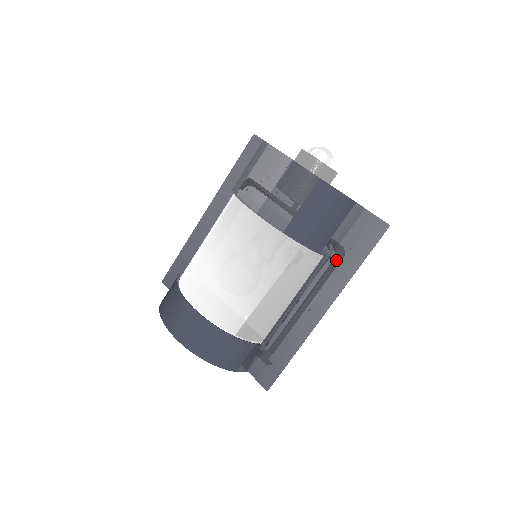
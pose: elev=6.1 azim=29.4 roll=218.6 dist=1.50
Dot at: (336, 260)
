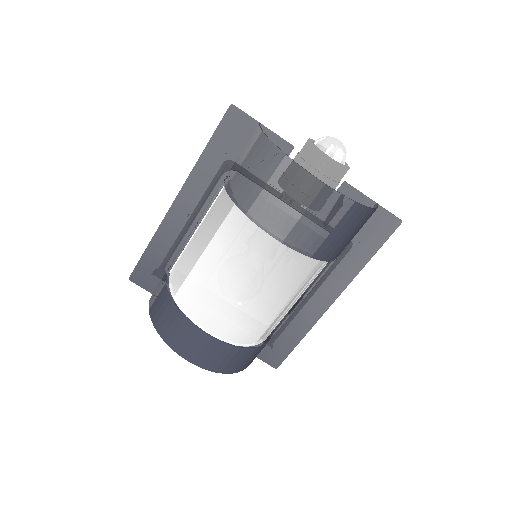
Dot at: (345, 255)
